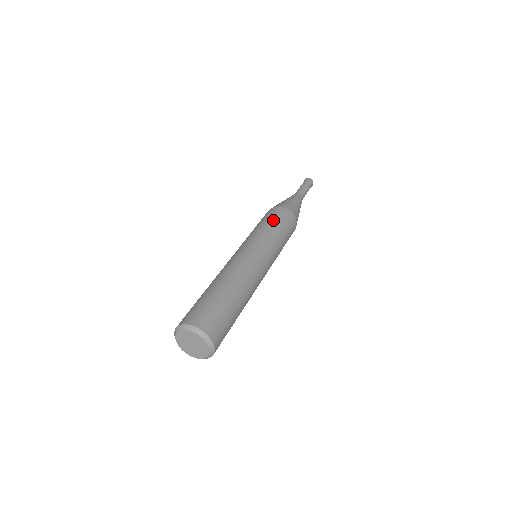
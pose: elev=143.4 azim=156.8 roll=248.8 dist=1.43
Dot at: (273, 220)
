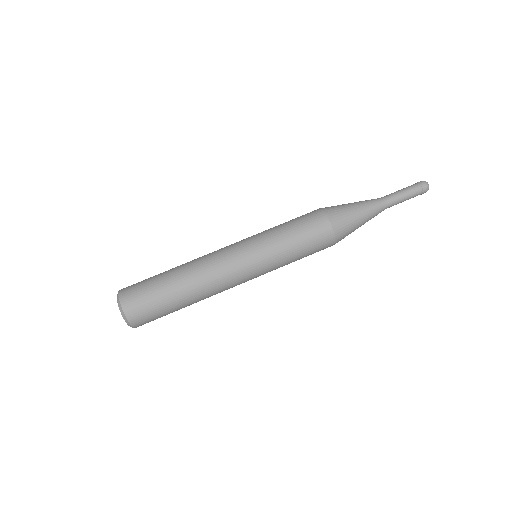
Dot at: (300, 235)
